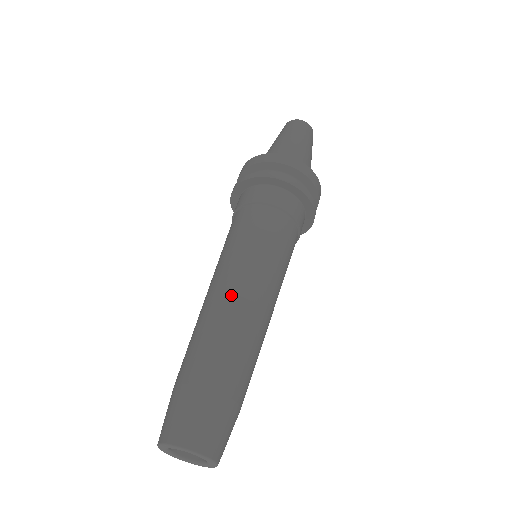
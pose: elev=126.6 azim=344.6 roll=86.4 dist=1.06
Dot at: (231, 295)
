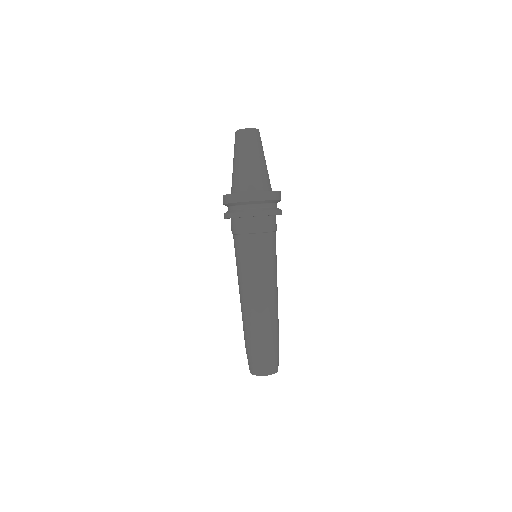
Dot at: (248, 301)
